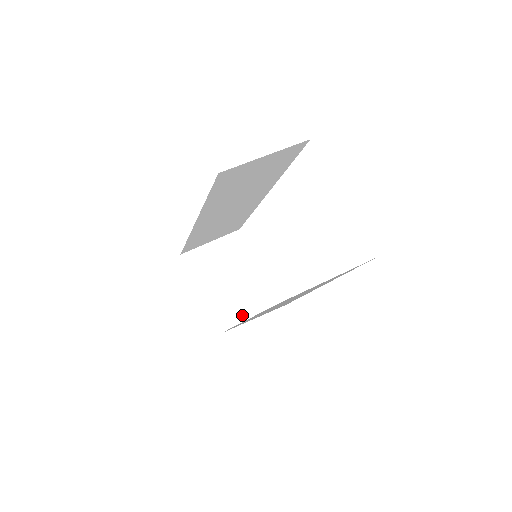
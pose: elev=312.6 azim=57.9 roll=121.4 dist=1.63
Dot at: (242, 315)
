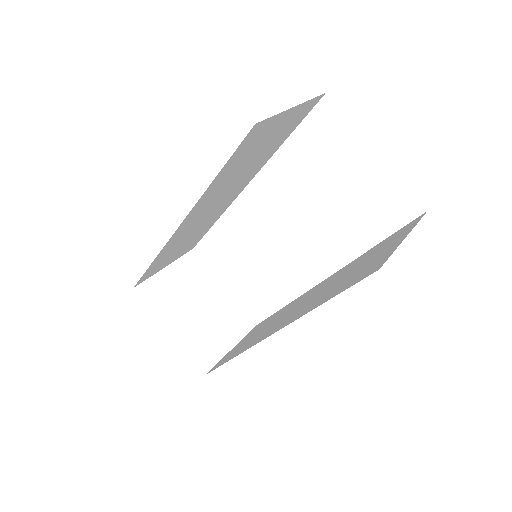
Dot at: (223, 346)
